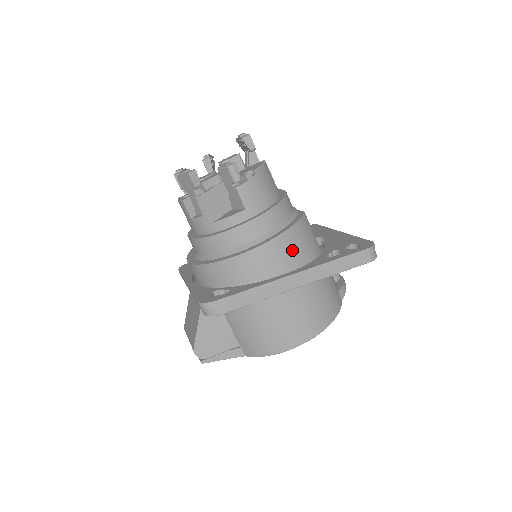
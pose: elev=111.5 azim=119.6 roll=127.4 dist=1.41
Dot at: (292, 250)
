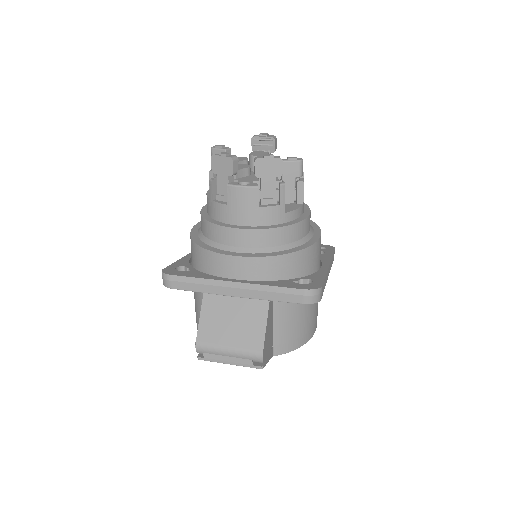
Dot at: occluded
